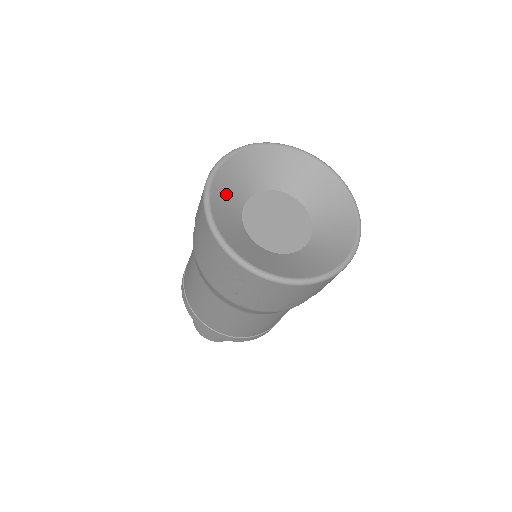
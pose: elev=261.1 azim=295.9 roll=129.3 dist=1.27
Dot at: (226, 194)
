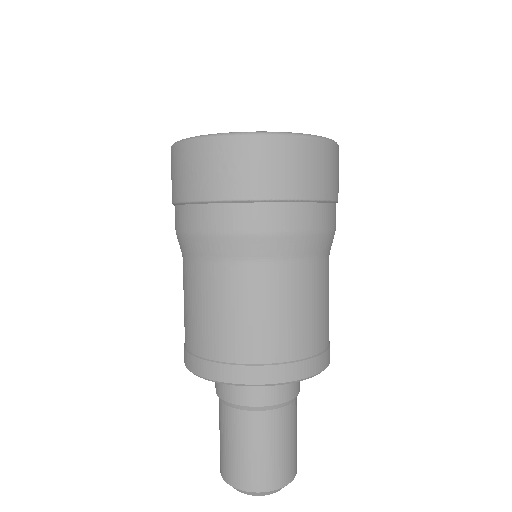
Dot at: occluded
